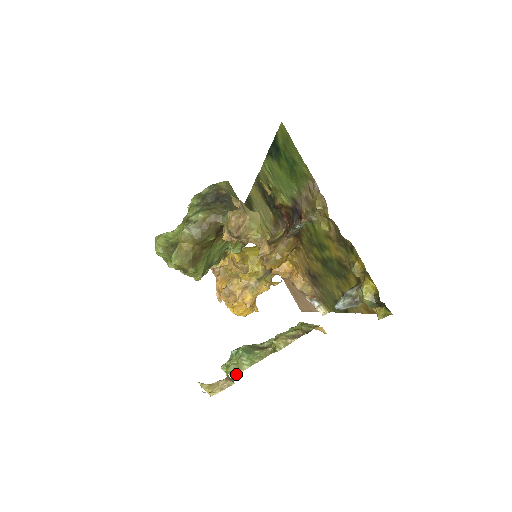
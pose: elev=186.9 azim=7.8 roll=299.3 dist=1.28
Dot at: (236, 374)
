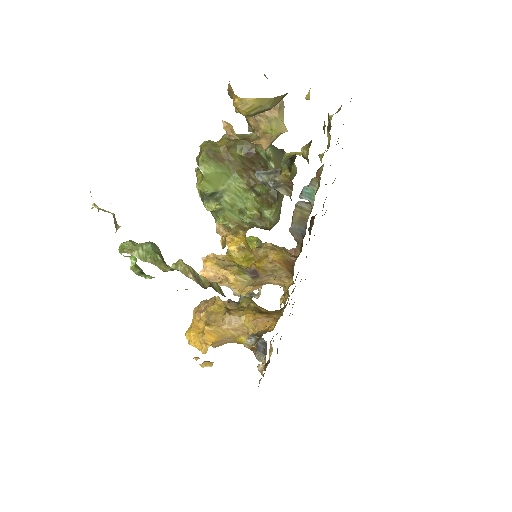
Dot at: occluded
